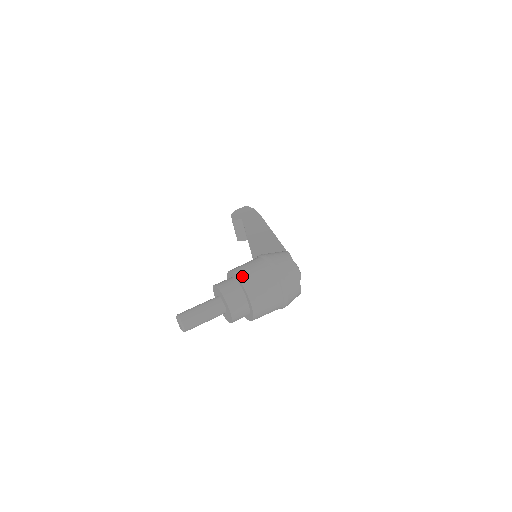
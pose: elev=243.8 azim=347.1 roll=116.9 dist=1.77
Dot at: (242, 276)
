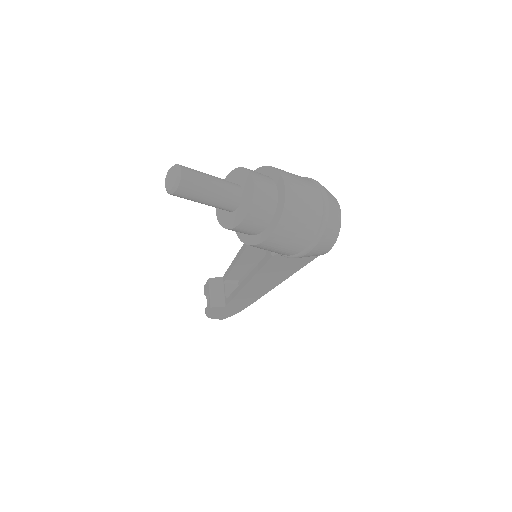
Dot at: occluded
